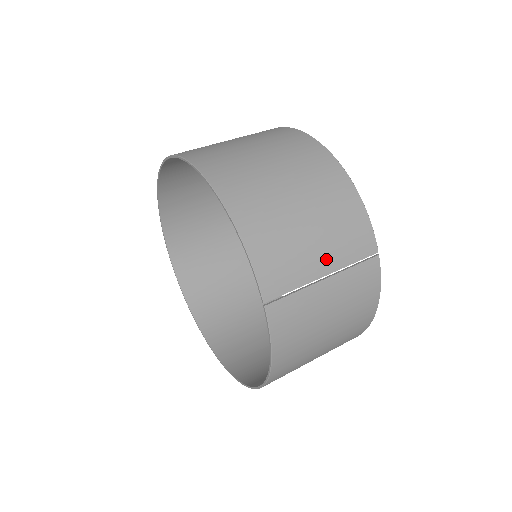
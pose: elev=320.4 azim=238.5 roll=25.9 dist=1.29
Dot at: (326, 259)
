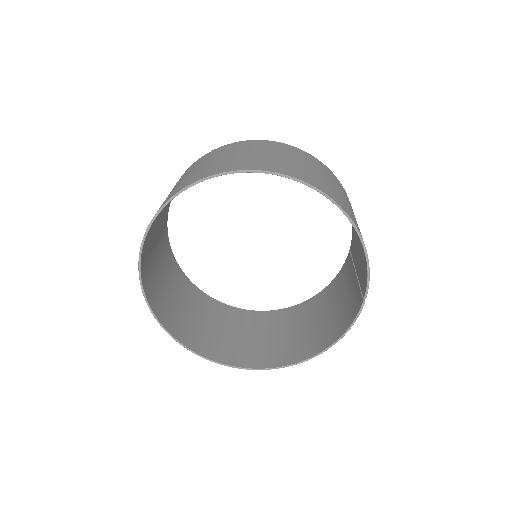
Dot at: occluded
